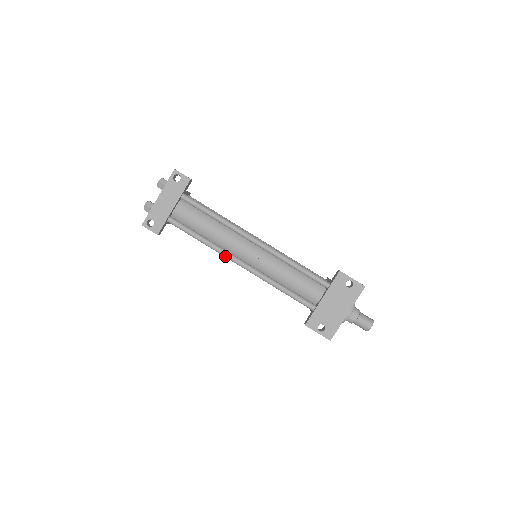
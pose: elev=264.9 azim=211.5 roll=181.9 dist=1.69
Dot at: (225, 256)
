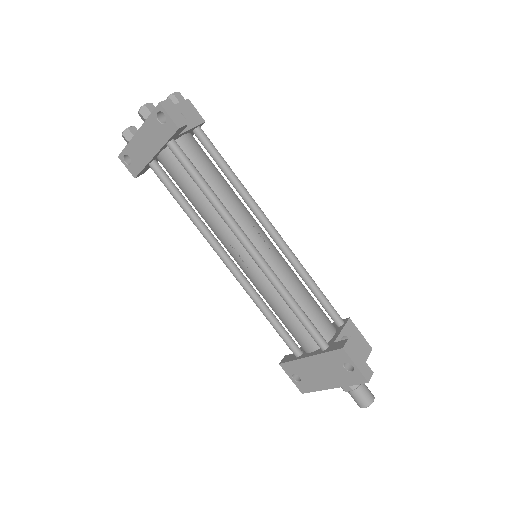
Dot at: occluded
